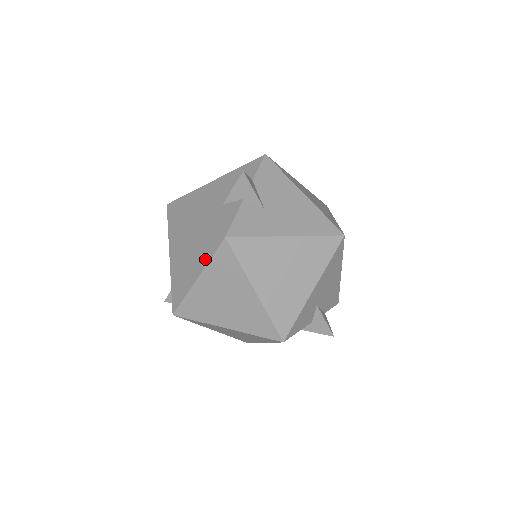
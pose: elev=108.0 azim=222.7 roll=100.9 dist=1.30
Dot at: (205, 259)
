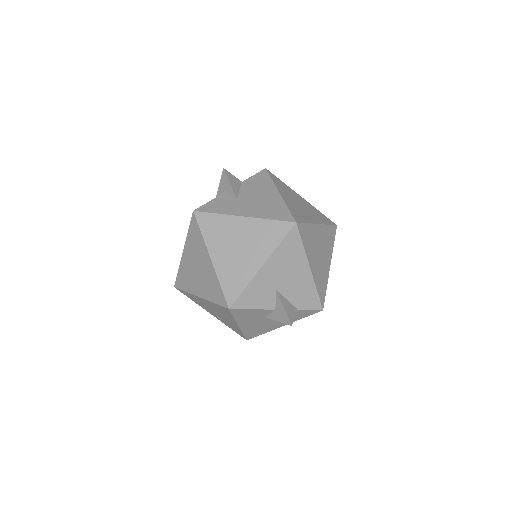
Dot at: occluded
